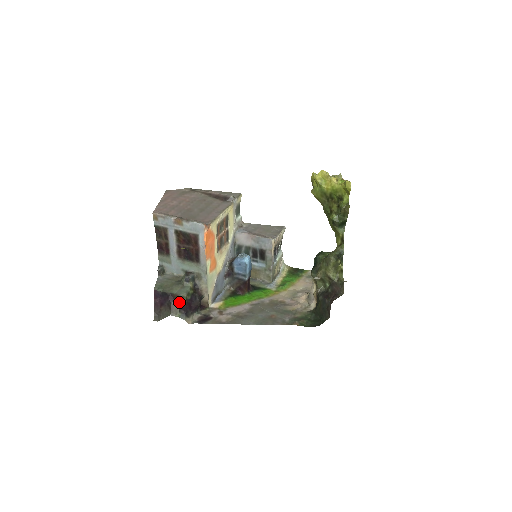
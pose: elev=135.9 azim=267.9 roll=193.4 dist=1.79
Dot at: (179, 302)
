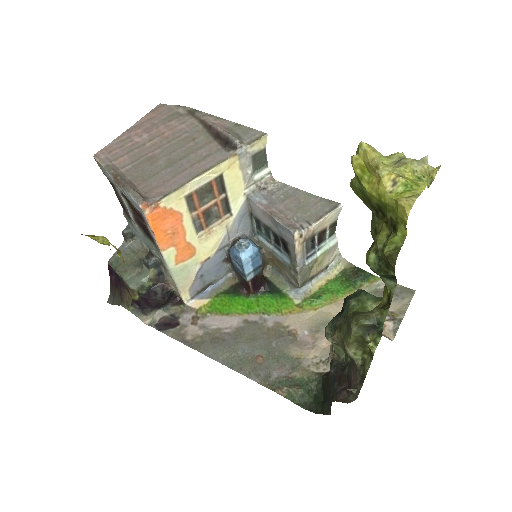
Dot at: (130, 294)
